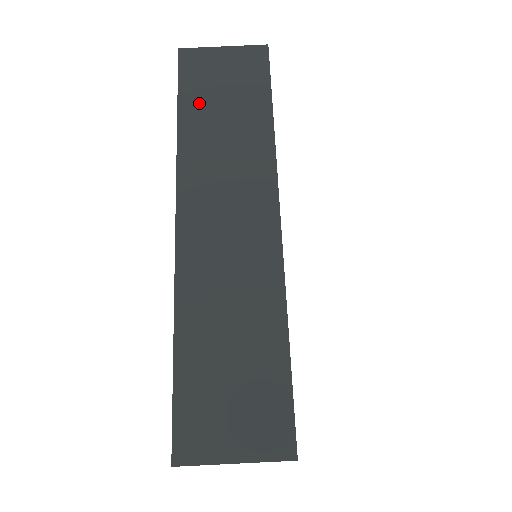
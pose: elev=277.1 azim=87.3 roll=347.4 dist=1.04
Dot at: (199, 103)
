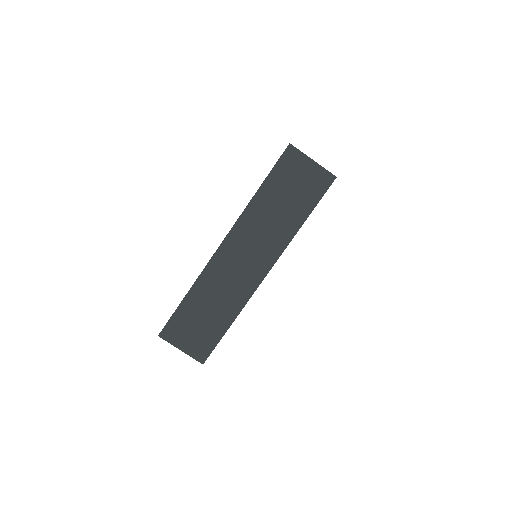
Dot at: (275, 187)
